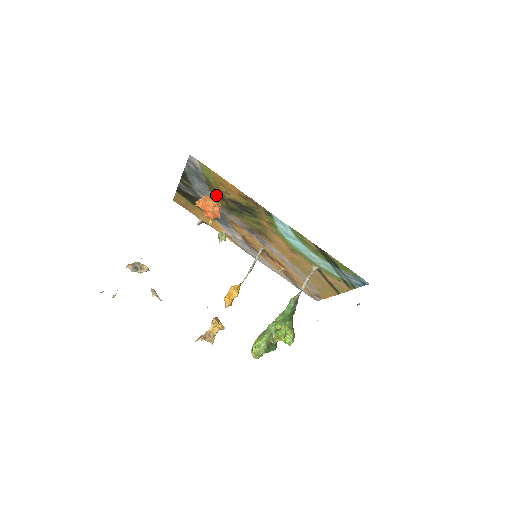
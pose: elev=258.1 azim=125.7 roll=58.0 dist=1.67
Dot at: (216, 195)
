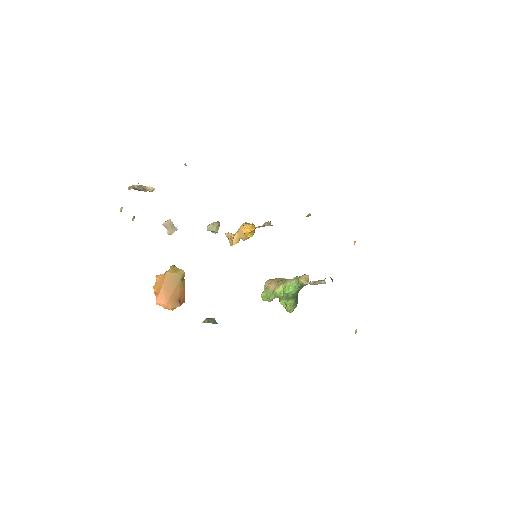
Dot at: occluded
